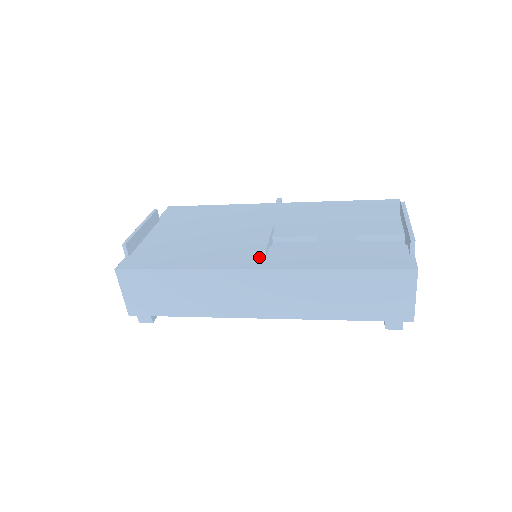
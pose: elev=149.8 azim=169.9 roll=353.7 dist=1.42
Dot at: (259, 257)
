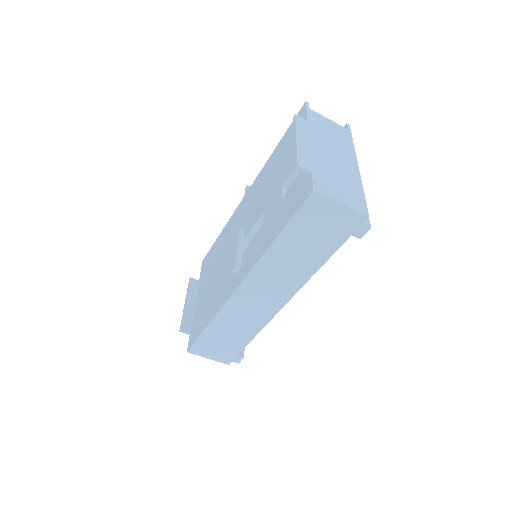
Dot at: (238, 272)
